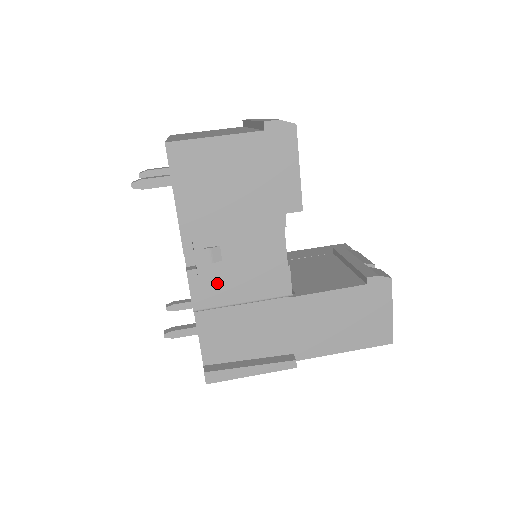
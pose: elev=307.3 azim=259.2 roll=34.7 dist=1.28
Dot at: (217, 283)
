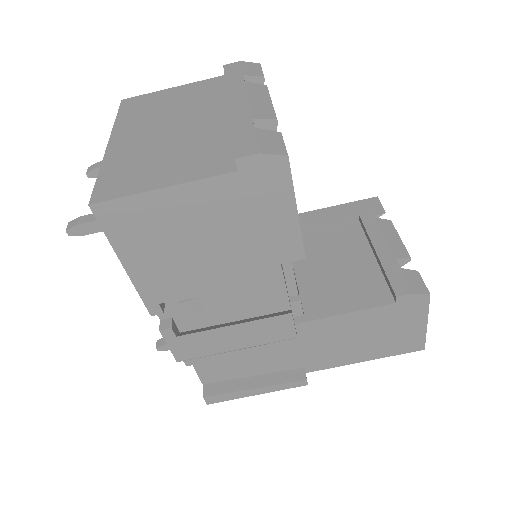
Dot at: (200, 337)
